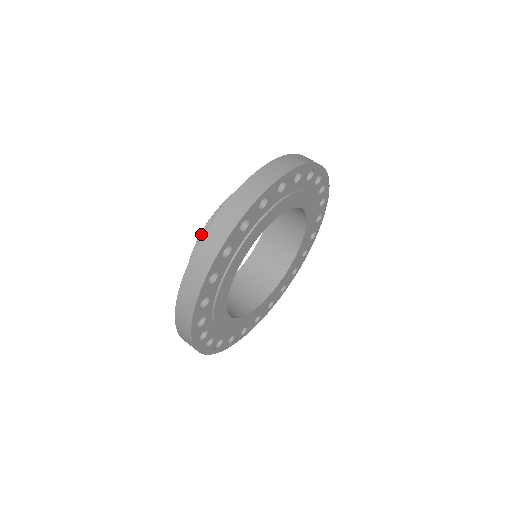
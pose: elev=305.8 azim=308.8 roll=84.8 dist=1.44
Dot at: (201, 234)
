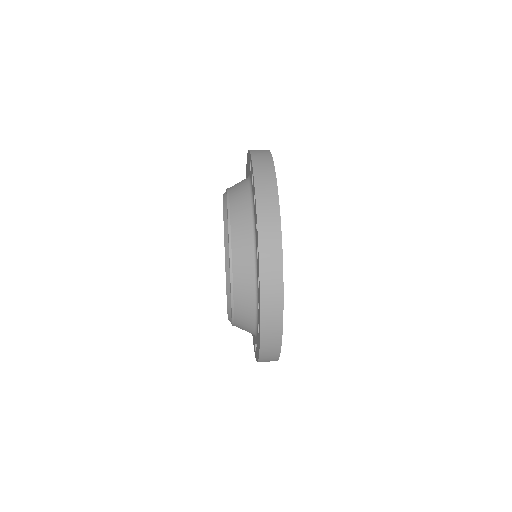
Dot at: (230, 258)
